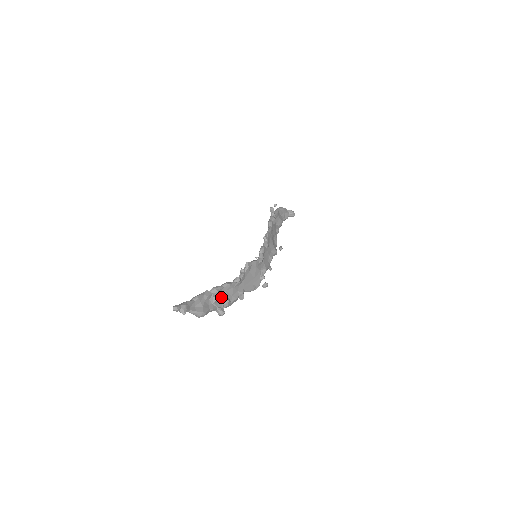
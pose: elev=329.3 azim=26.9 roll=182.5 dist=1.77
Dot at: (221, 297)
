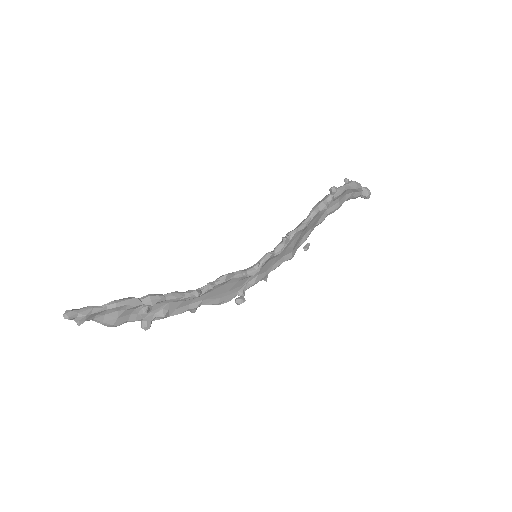
Dot at: (157, 307)
